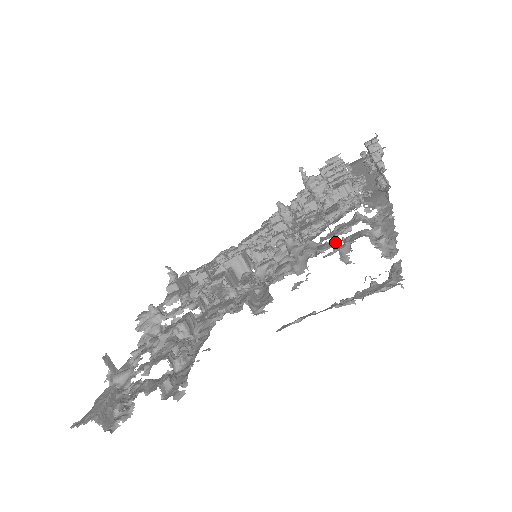
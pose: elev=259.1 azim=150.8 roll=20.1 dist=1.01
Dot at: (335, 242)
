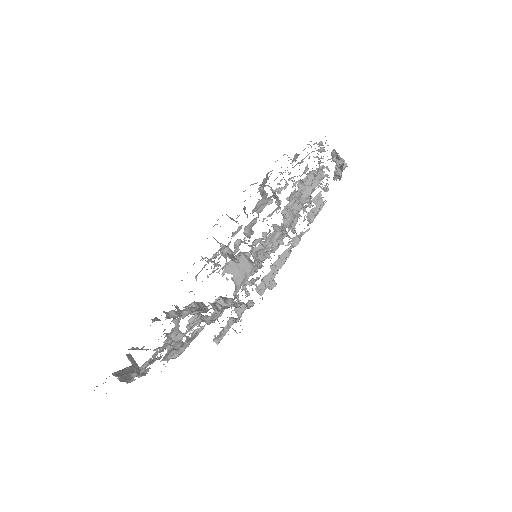
Dot at: occluded
